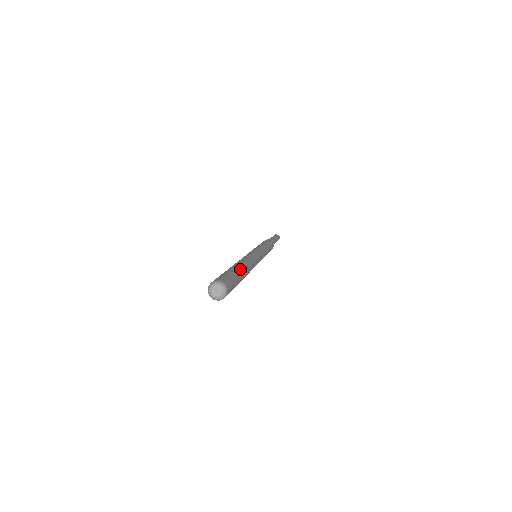
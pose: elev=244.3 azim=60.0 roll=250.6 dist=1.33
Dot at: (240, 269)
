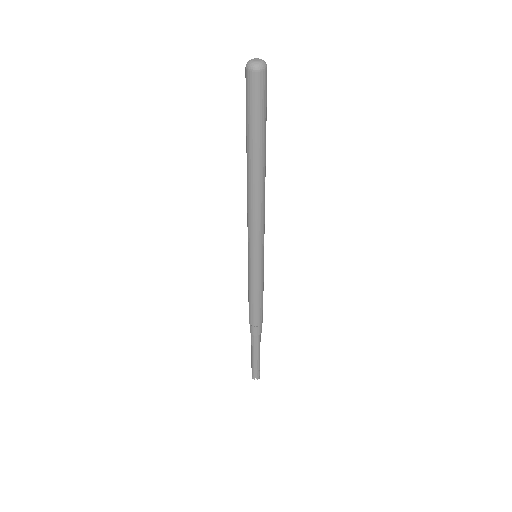
Dot at: (265, 144)
